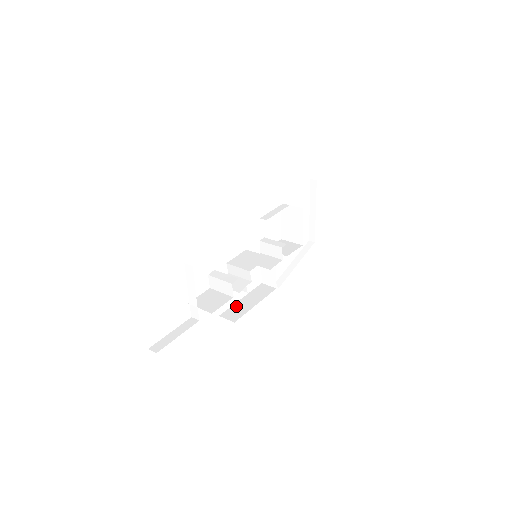
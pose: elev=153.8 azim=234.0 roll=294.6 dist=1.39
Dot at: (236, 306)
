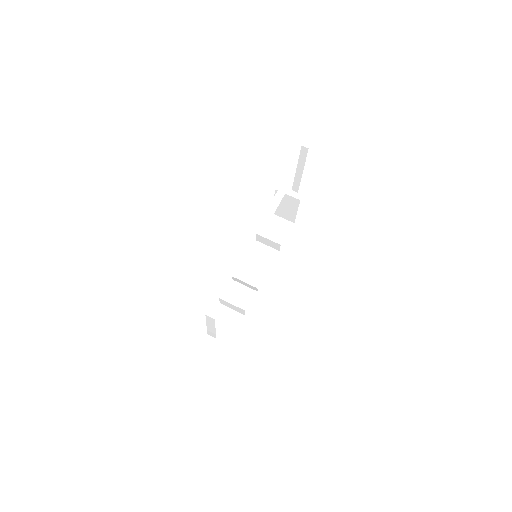
Dot at: occluded
